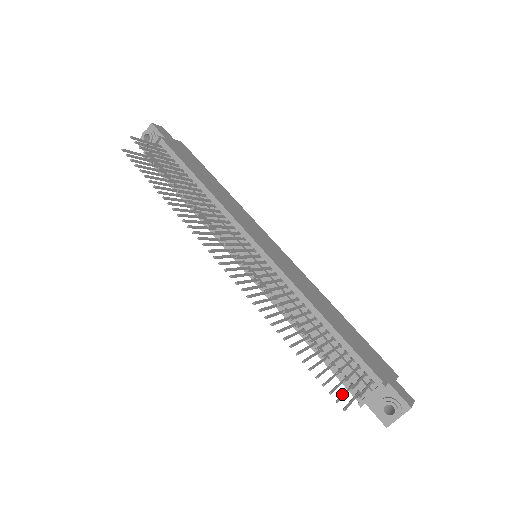
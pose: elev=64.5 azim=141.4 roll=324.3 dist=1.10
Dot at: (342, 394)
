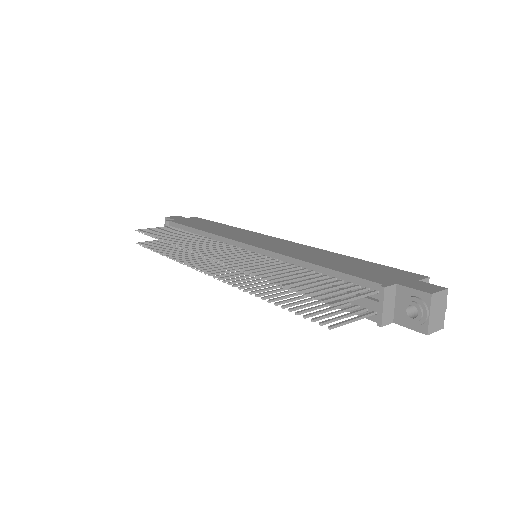
Dot at: (334, 318)
